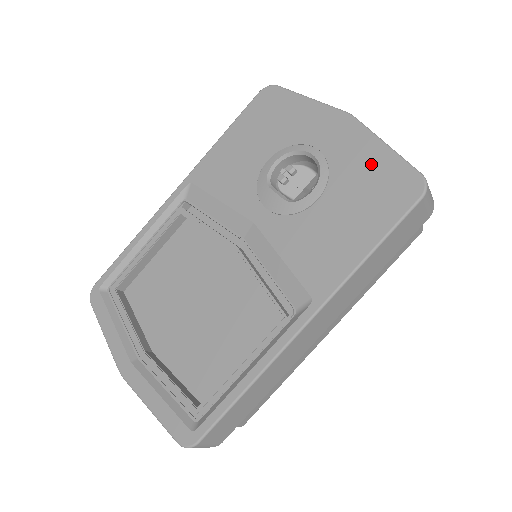
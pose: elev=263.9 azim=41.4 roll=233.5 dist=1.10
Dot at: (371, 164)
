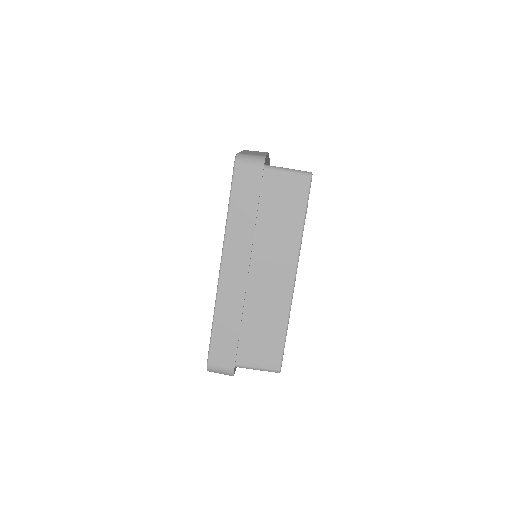
Dot at: occluded
